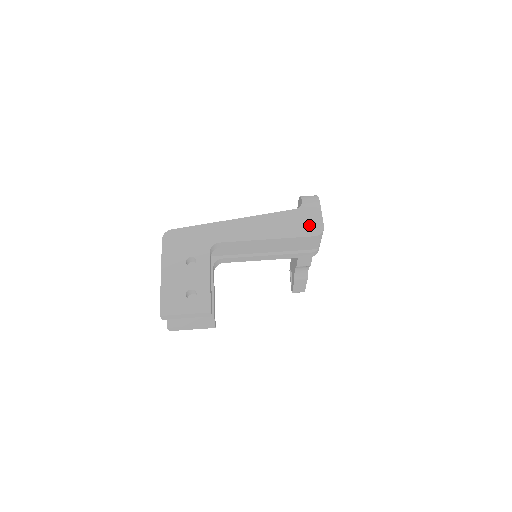
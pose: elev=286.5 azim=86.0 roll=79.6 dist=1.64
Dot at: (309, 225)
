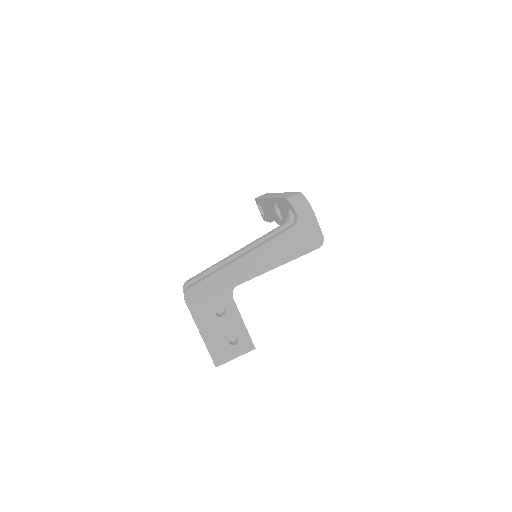
Dot at: (310, 239)
